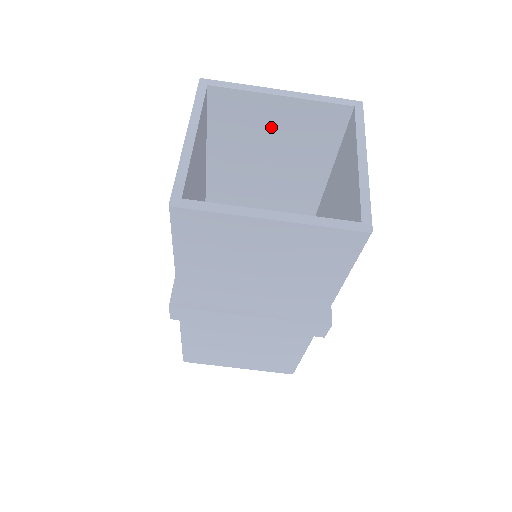
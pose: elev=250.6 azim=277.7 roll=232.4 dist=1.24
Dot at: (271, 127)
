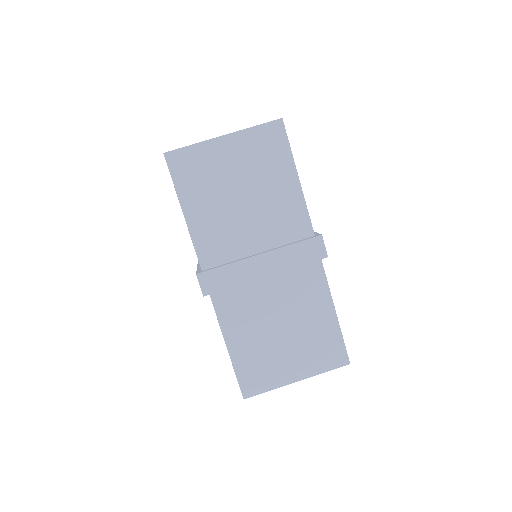
Dot at: occluded
